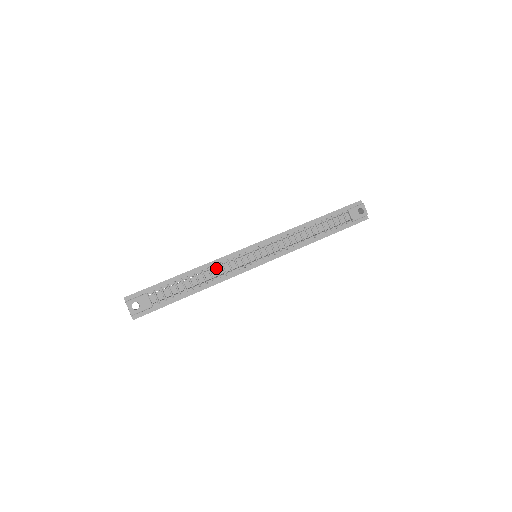
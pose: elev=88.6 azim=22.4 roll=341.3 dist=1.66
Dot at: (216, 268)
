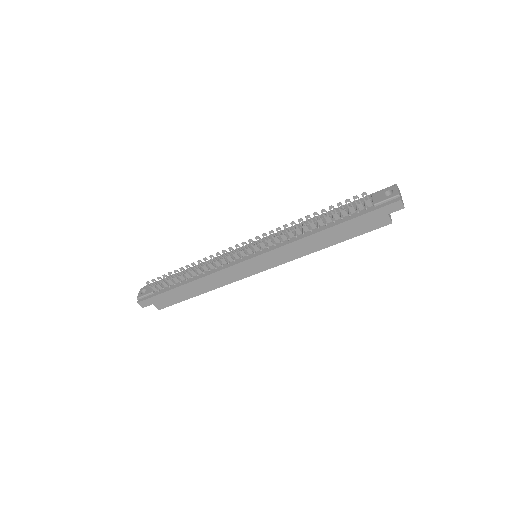
Dot at: occluded
